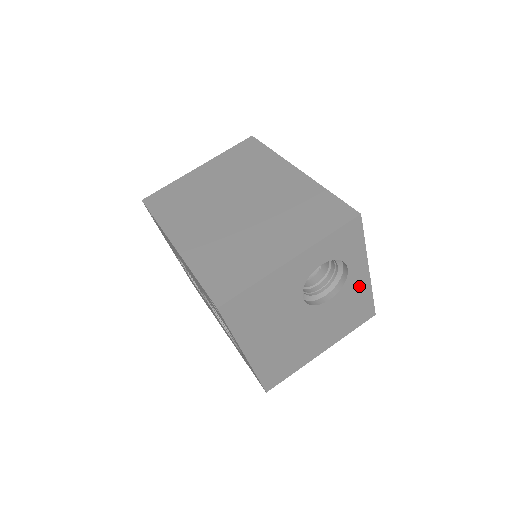
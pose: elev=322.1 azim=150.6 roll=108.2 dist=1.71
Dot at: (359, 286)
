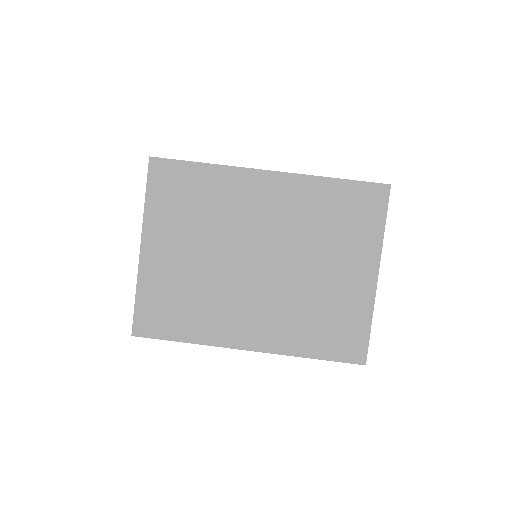
Dot at: occluded
